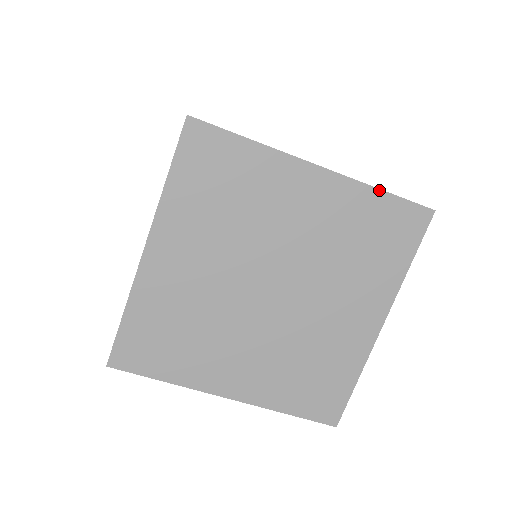
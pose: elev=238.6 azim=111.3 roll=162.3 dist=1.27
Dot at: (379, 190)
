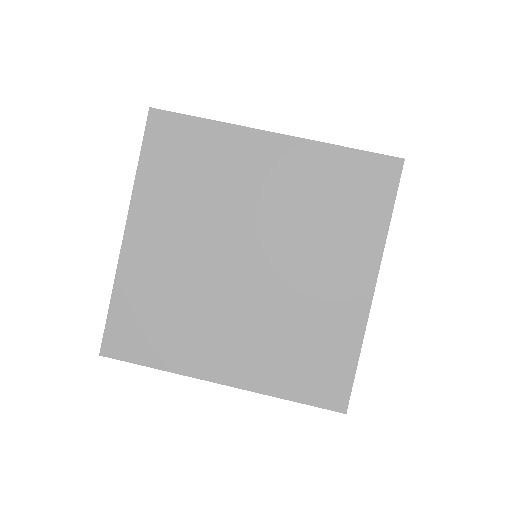
Dot at: (340, 147)
